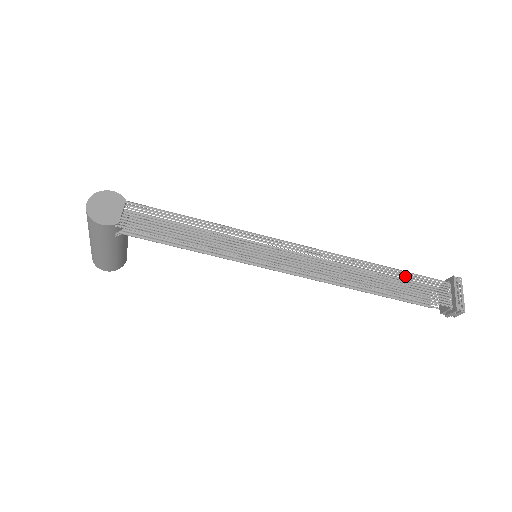
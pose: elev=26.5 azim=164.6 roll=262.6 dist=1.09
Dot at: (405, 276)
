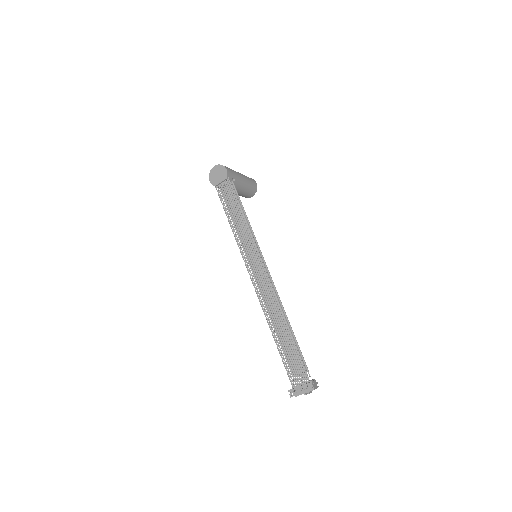
Dot at: (292, 348)
